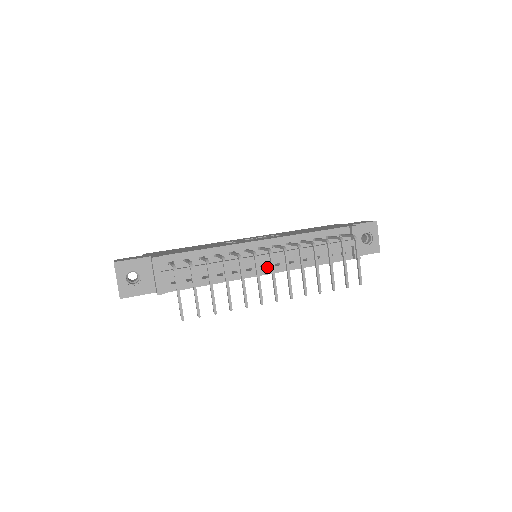
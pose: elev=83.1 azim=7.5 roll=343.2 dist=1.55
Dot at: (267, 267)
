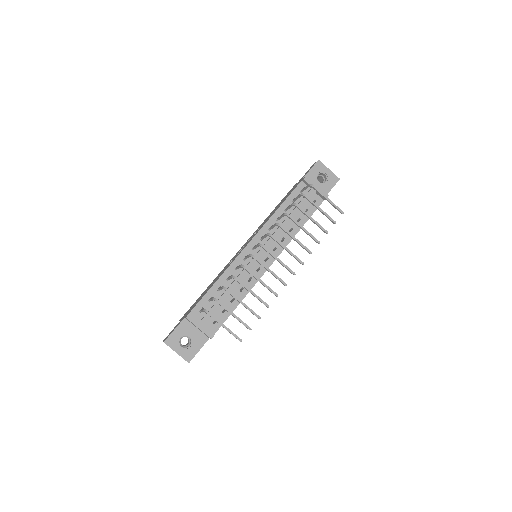
Dot at: (269, 257)
